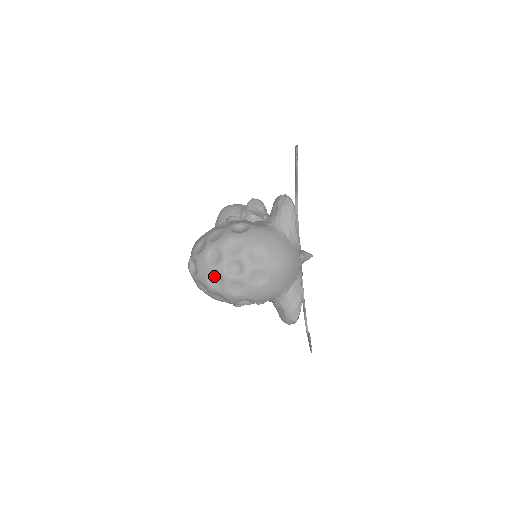
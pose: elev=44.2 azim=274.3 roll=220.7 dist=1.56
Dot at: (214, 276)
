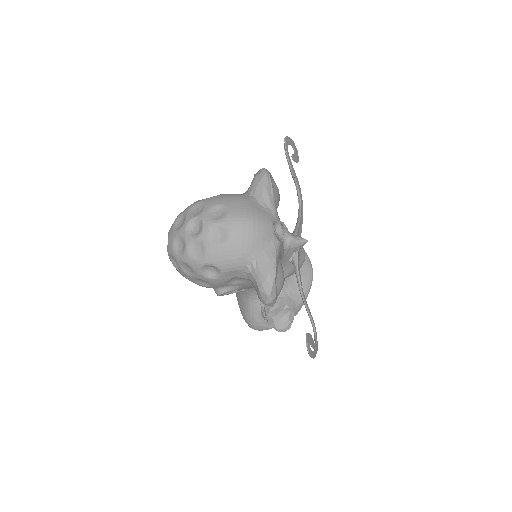
Dot at: (179, 242)
